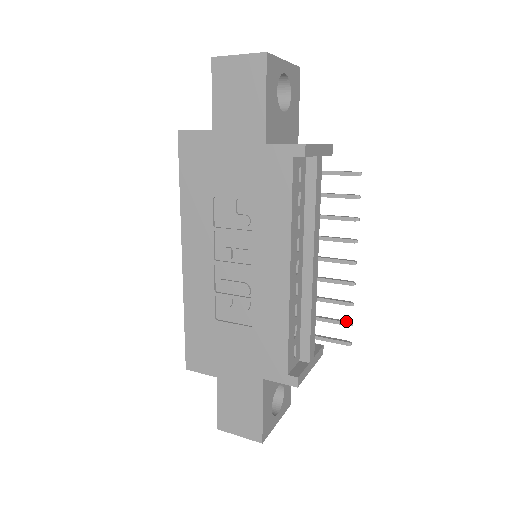
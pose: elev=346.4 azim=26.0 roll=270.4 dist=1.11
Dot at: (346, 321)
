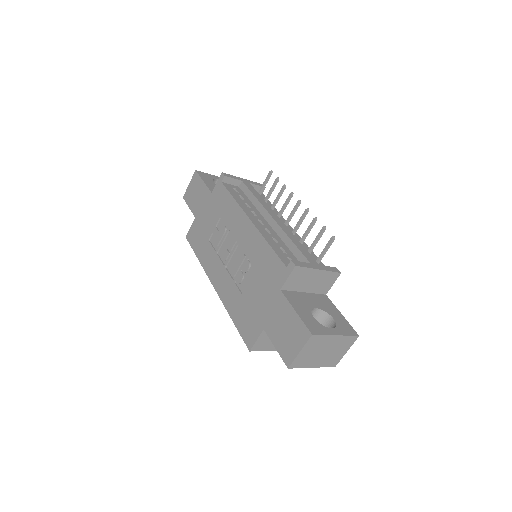
Dot at: (321, 230)
